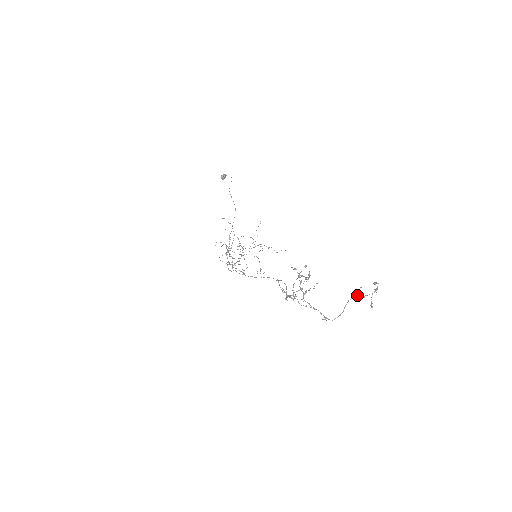
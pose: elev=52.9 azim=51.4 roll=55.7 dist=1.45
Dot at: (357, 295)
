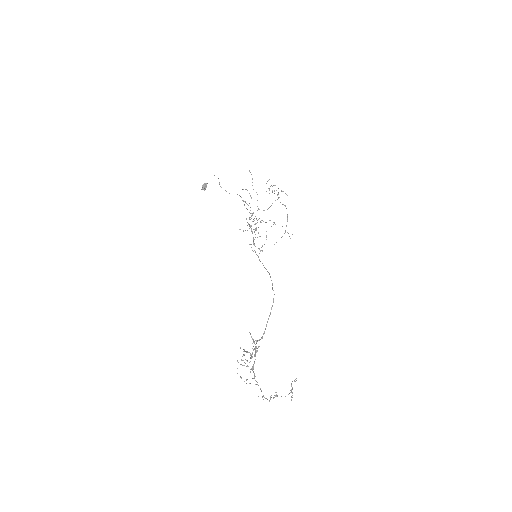
Dot at: (273, 397)
